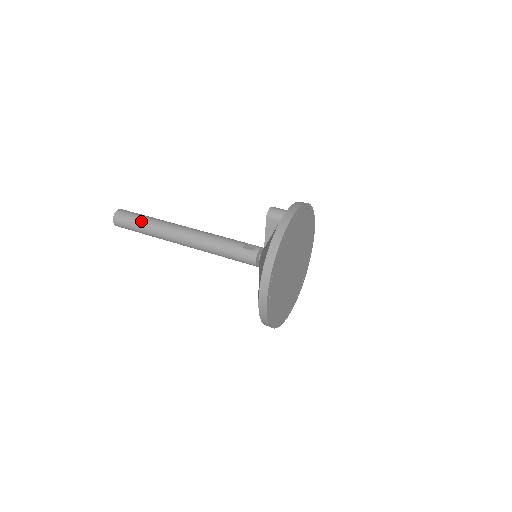
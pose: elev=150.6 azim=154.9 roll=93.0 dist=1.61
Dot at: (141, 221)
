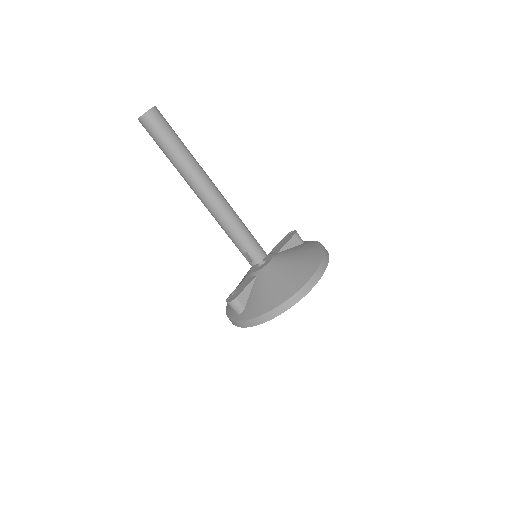
Dot at: occluded
